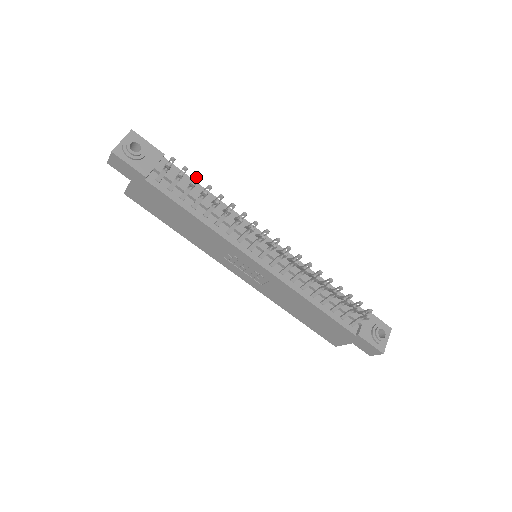
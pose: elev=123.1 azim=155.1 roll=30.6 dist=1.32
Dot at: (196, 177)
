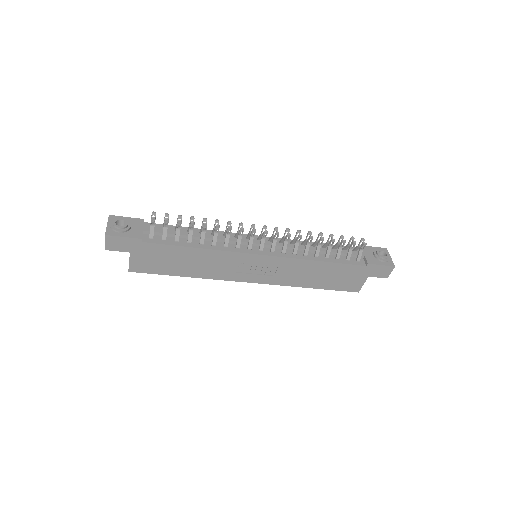
Dot at: (178, 216)
